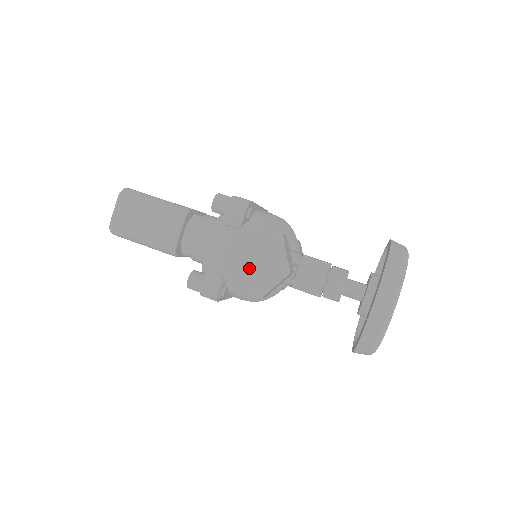
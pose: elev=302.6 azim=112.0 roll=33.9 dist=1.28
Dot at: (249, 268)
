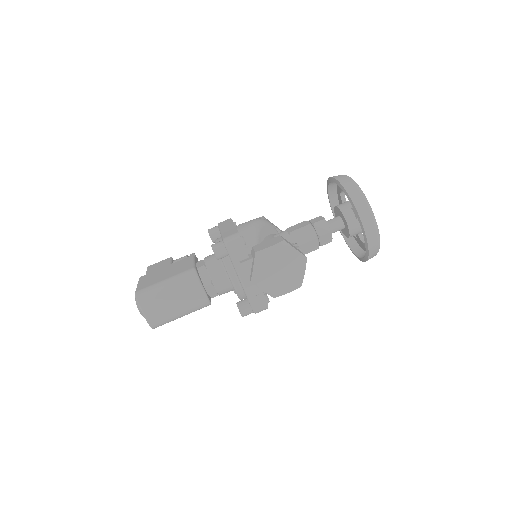
Dot at: (280, 277)
